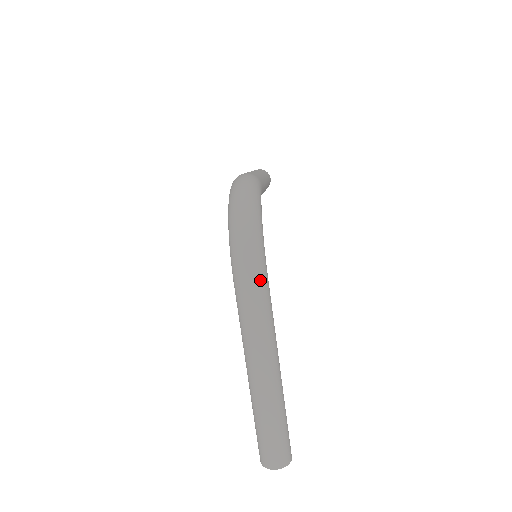
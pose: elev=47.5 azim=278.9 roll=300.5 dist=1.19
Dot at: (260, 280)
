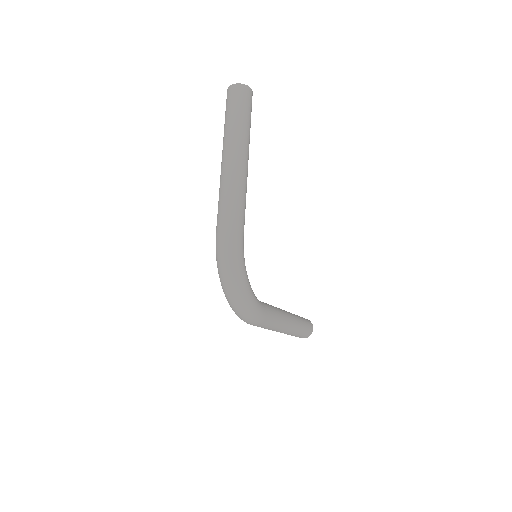
Dot at: (261, 323)
